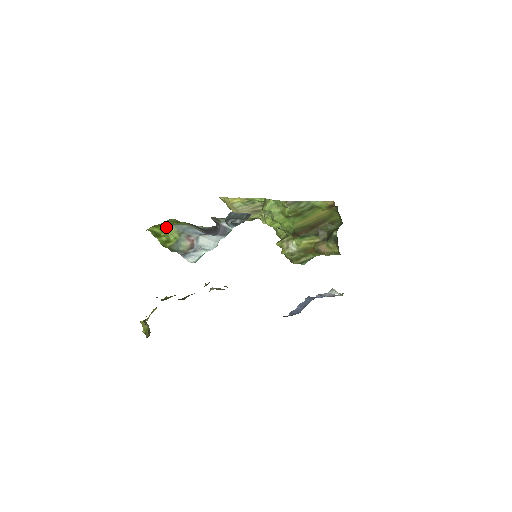
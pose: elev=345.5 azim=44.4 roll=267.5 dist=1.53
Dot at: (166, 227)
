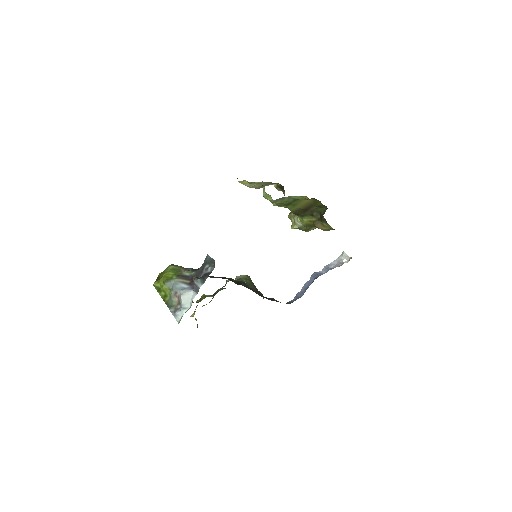
Dot at: (163, 283)
